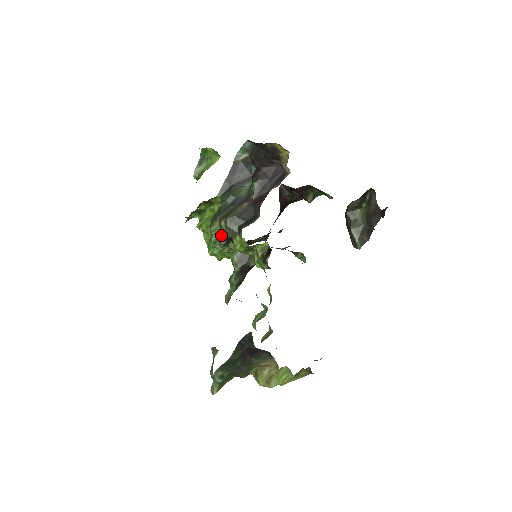
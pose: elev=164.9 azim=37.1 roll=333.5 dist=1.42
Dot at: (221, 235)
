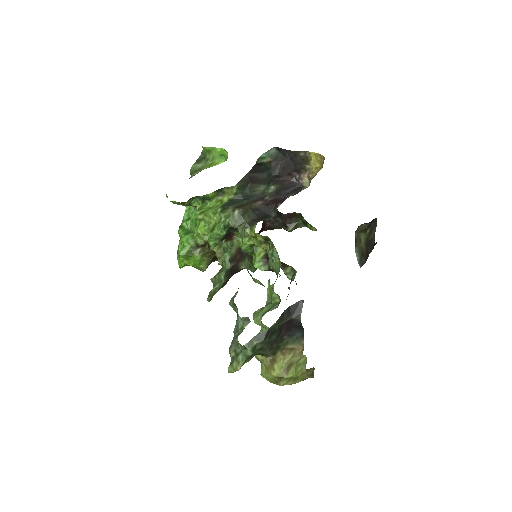
Dot at: (230, 224)
